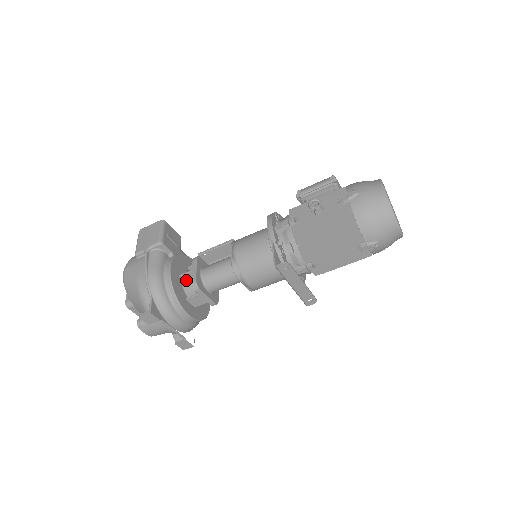
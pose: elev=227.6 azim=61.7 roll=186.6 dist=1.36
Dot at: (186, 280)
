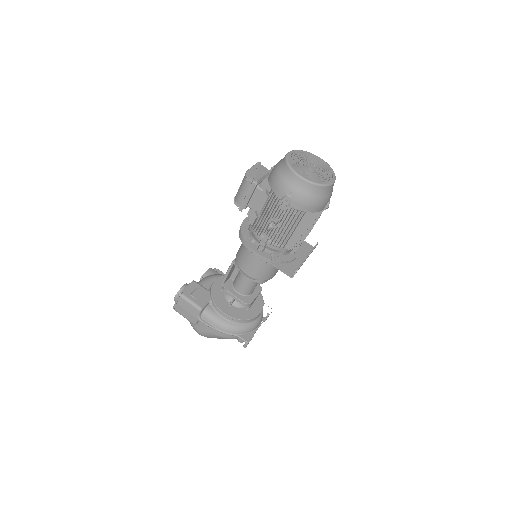
Dot at: (235, 302)
